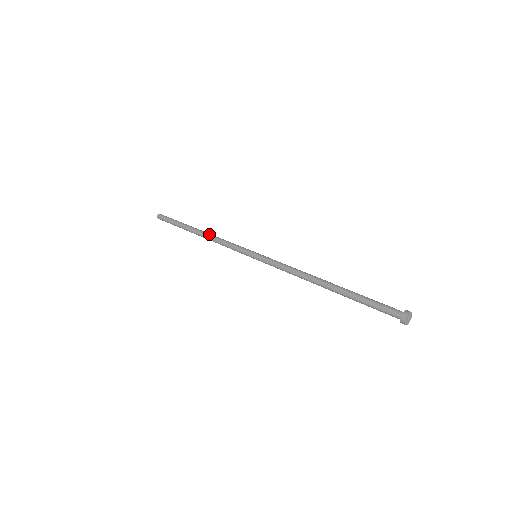
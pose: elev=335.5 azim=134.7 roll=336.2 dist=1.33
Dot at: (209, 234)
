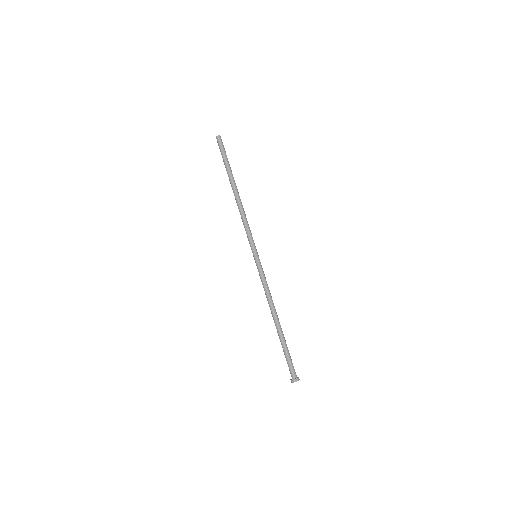
Dot at: (241, 203)
